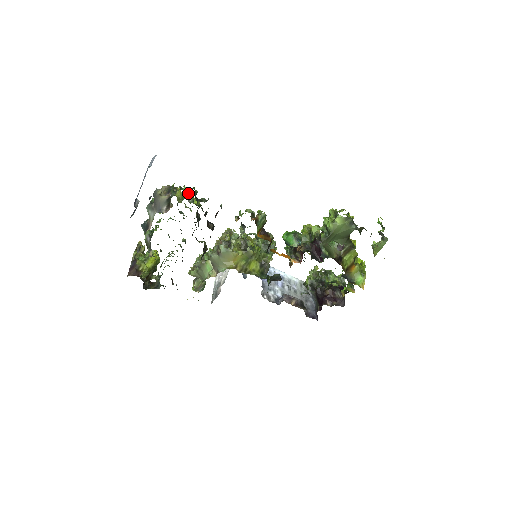
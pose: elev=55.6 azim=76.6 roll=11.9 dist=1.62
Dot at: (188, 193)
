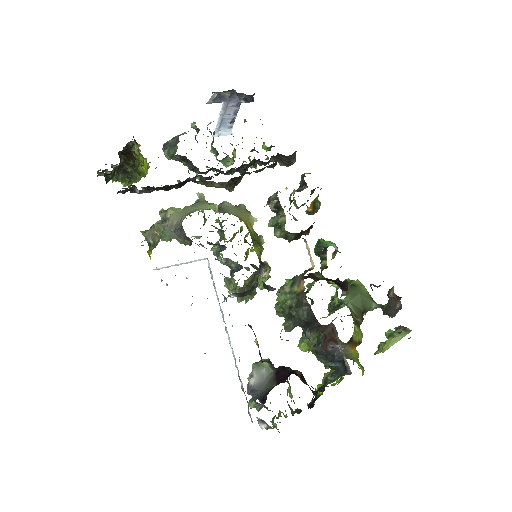
Dot at: occluded
